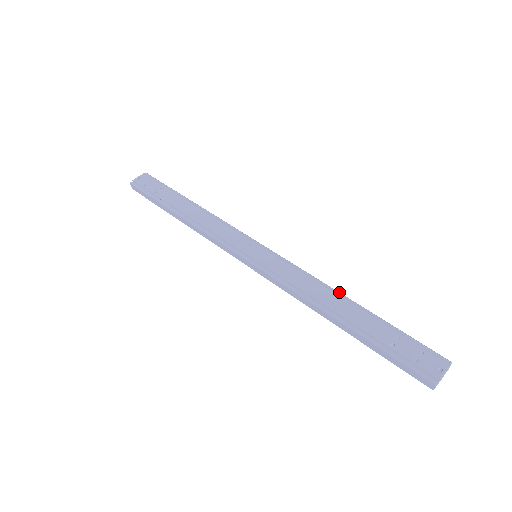
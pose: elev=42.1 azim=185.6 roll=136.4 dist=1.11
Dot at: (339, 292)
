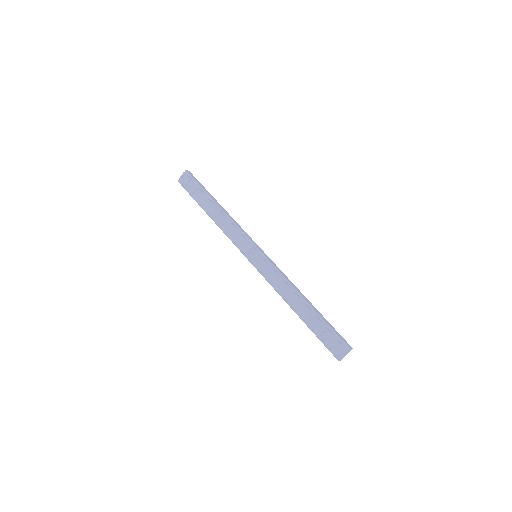
Dot at: (299, 293)
